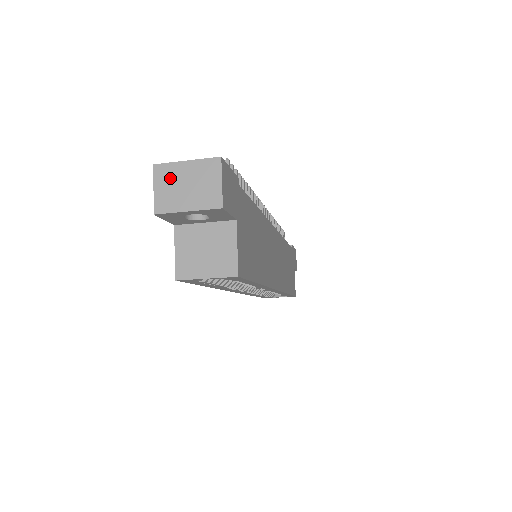
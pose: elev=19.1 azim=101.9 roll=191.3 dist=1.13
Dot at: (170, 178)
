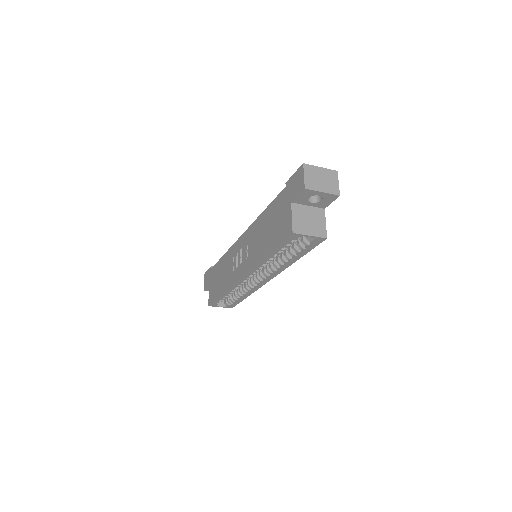
Dot at: (313, 173)
